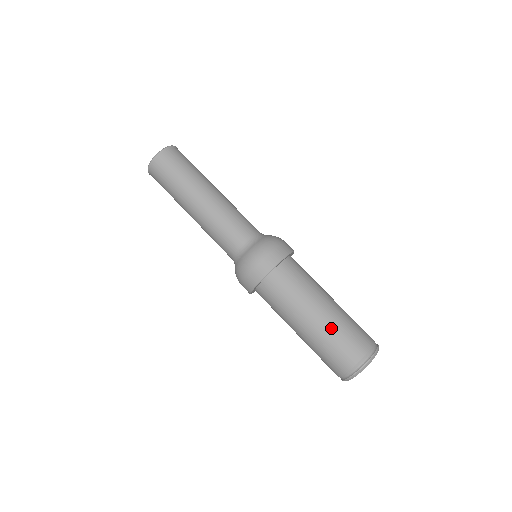
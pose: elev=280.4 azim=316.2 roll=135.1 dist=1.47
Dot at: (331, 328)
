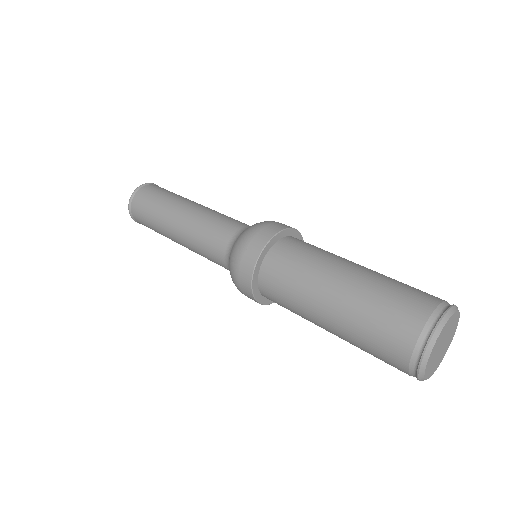
Dot at: (377, 279)
